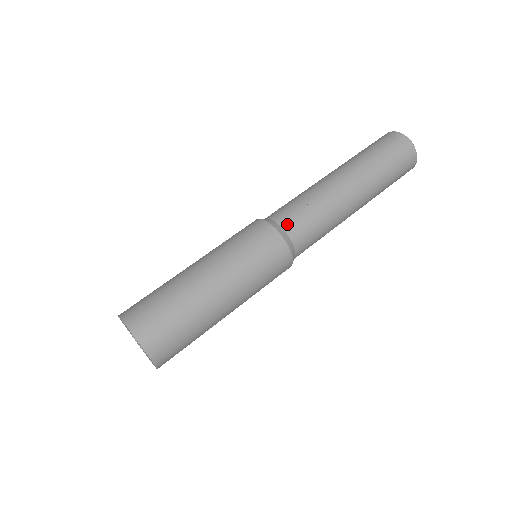
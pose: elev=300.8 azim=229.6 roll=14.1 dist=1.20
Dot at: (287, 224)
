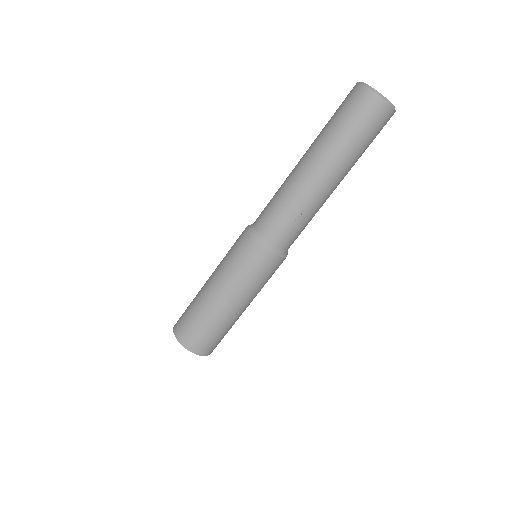
Dot at: (288, 246)
